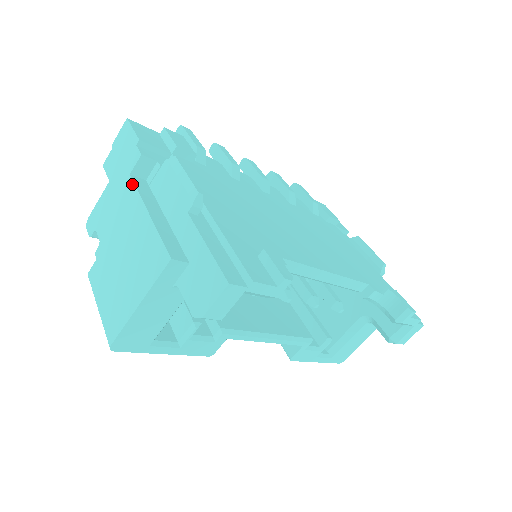
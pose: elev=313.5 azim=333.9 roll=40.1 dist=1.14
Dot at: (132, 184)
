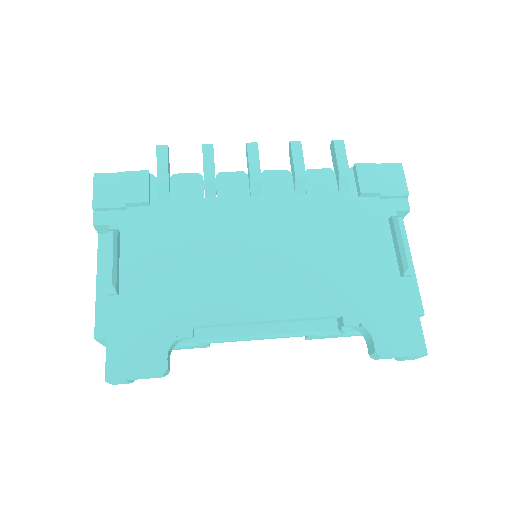
Dot at: (98, 245)
